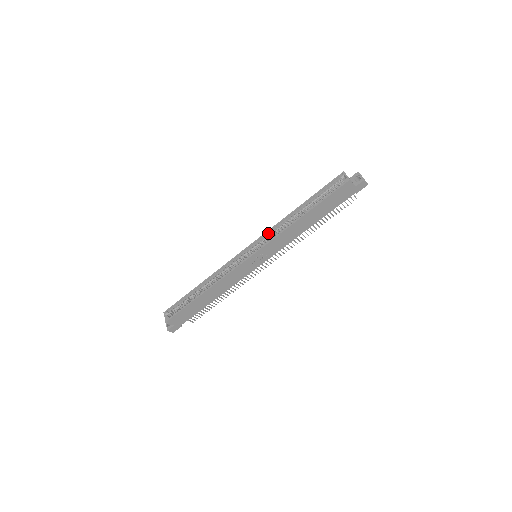
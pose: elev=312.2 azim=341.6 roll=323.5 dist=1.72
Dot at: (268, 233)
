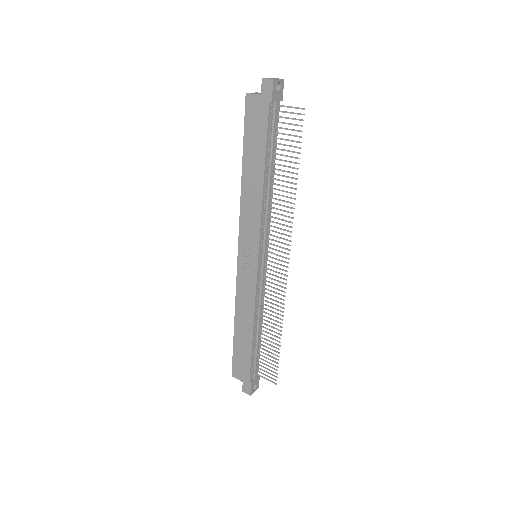
Dot at: occluded
